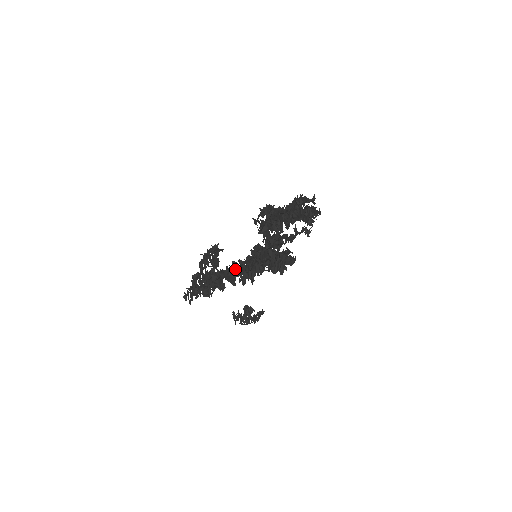
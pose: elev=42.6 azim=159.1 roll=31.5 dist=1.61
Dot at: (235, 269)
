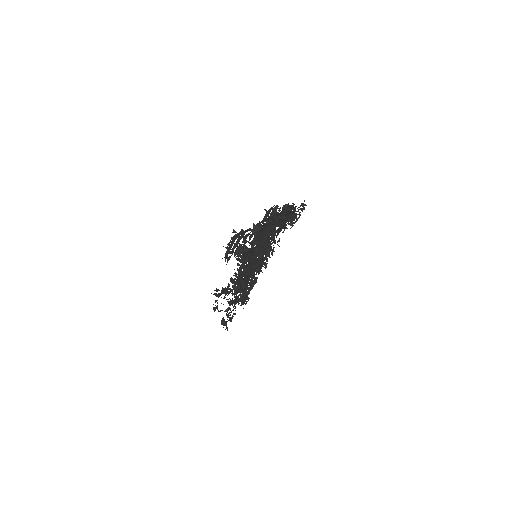
Dot at: (249, 293)
